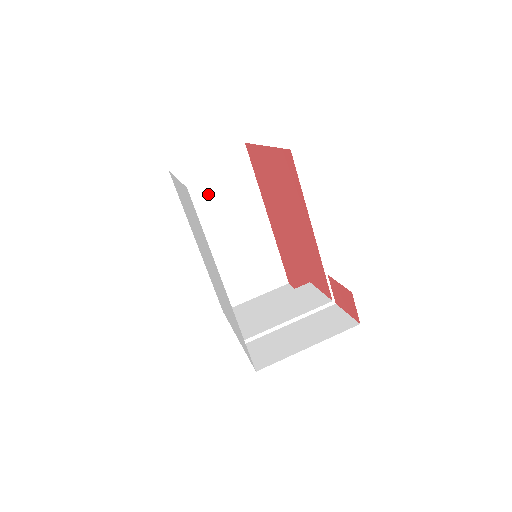
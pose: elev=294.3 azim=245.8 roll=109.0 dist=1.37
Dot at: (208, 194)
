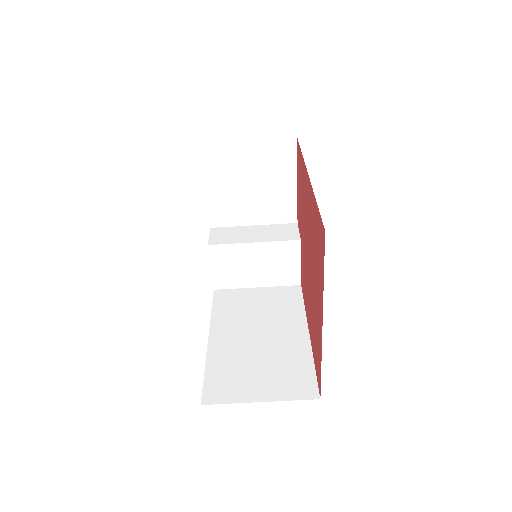
Dot at: occluded
